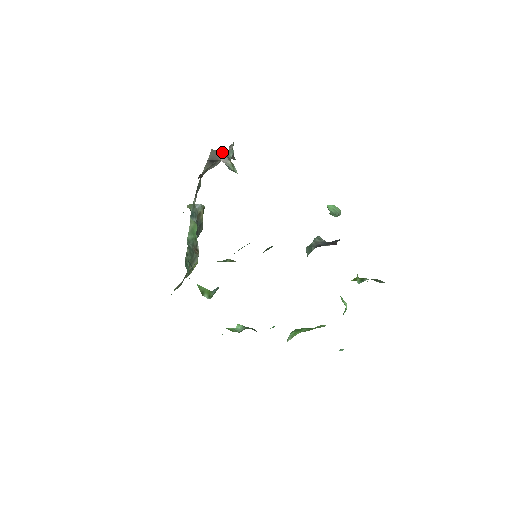
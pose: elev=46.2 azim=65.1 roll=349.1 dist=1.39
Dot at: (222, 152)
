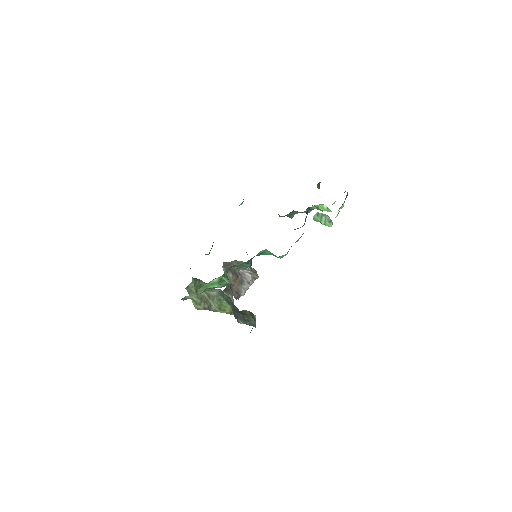
Dot at: (233, 261)
